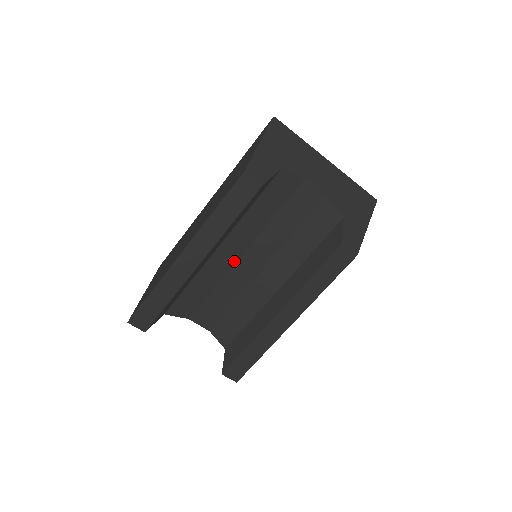
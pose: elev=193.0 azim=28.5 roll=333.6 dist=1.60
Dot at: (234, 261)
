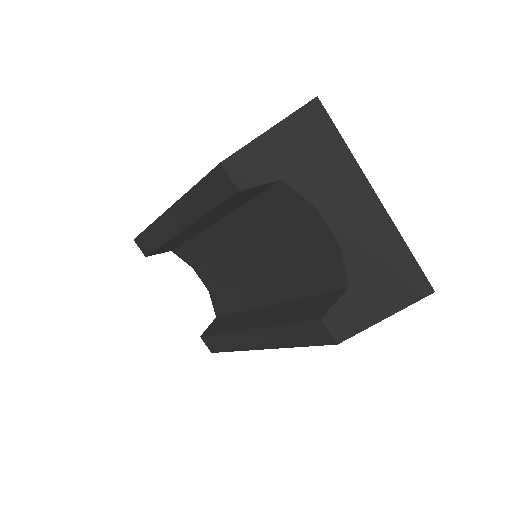
Dot at: (232, 246)
